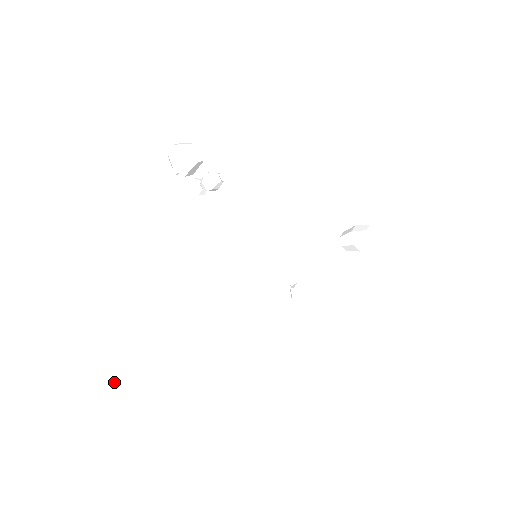
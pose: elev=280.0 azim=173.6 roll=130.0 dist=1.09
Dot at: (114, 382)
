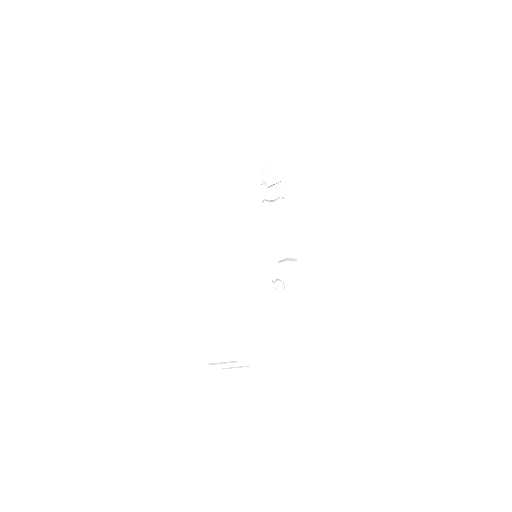
Dot at: (192, 314)
